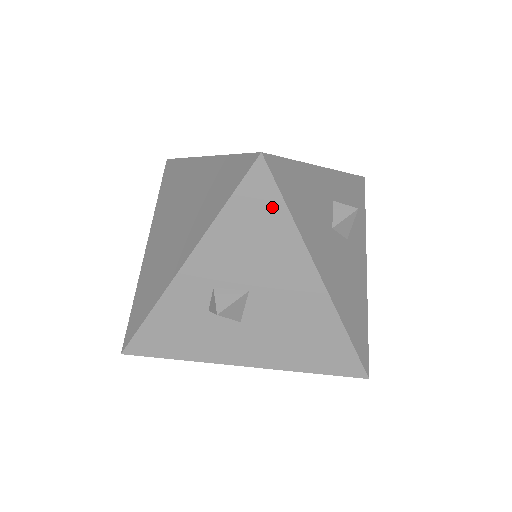
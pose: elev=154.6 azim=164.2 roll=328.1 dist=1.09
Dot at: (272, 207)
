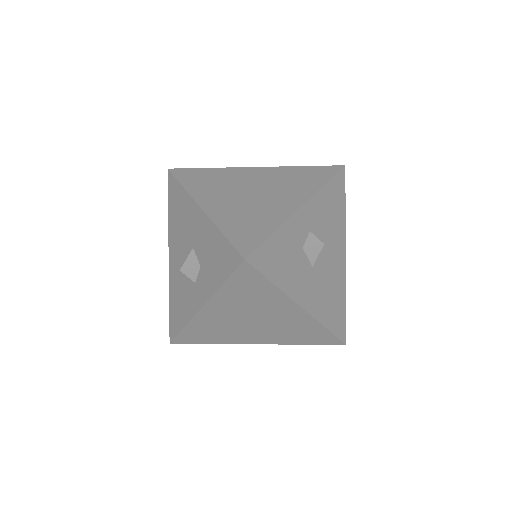
Dot at: (341, 197)
